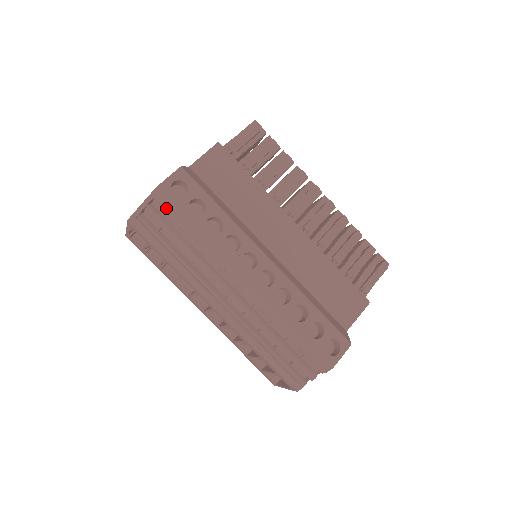
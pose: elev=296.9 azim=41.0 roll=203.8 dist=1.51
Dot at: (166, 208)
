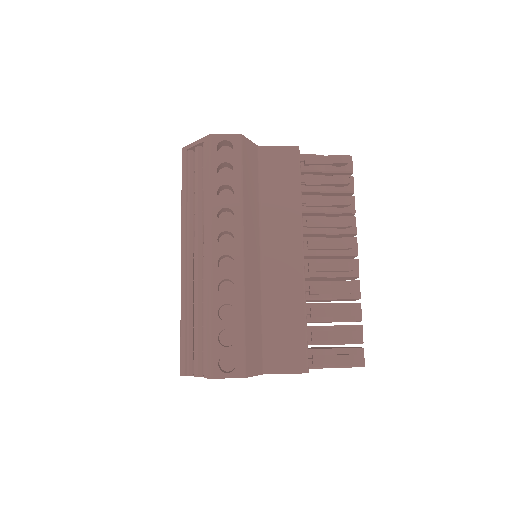
Dot at: (205, 155)
